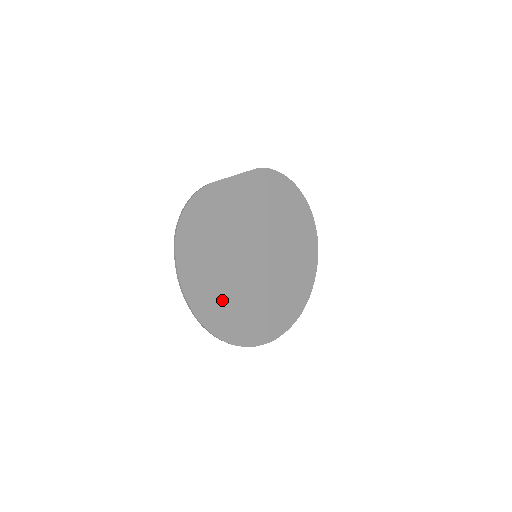
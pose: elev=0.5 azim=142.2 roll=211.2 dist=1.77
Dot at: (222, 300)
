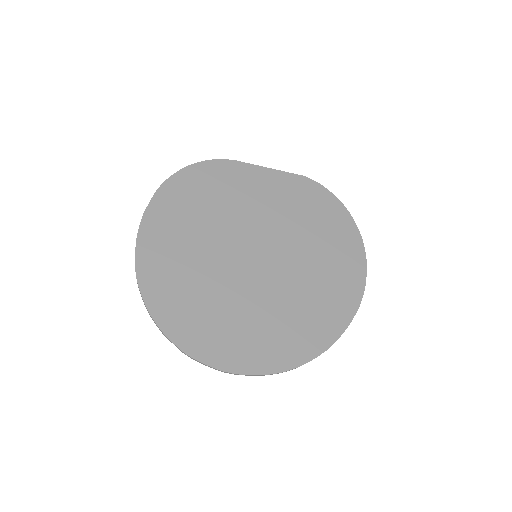
Dot at: (181, 273)
